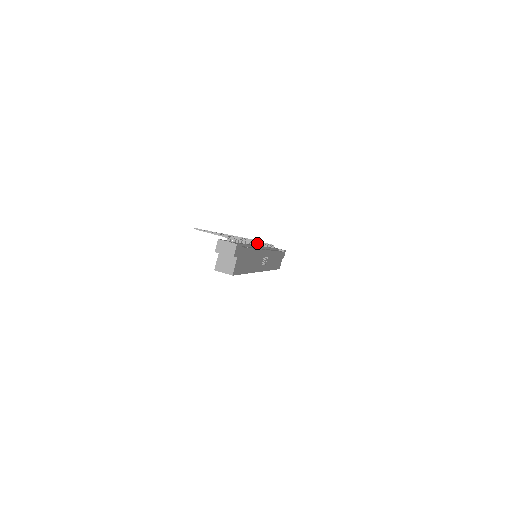
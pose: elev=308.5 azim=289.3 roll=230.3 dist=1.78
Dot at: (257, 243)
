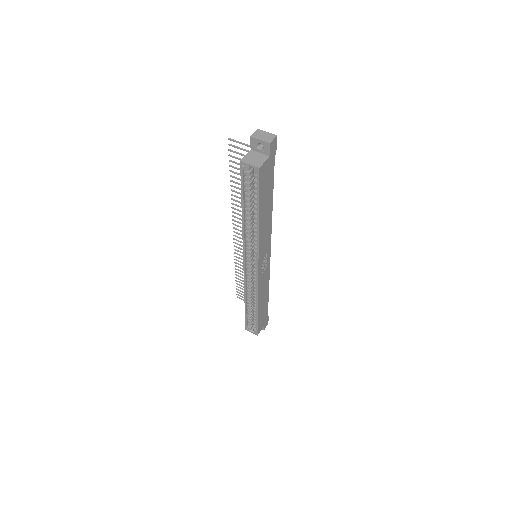
Dot at: occluded
